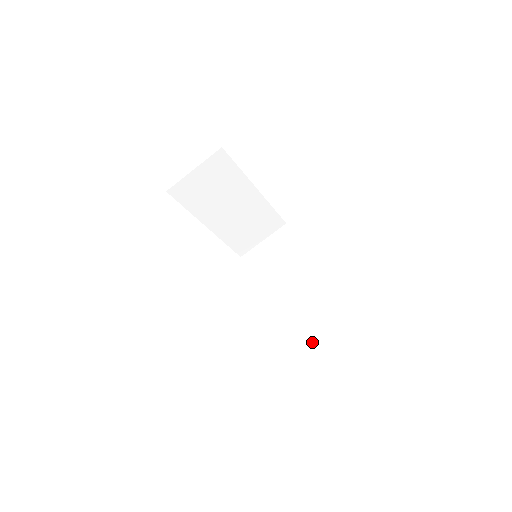
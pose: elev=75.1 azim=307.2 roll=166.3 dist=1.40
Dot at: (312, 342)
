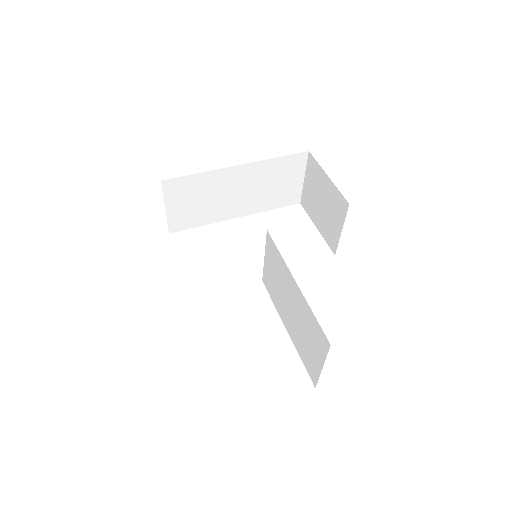
Dot at: (315, 350)
